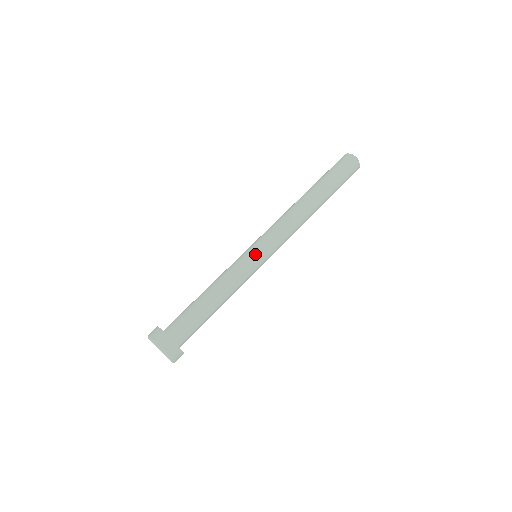
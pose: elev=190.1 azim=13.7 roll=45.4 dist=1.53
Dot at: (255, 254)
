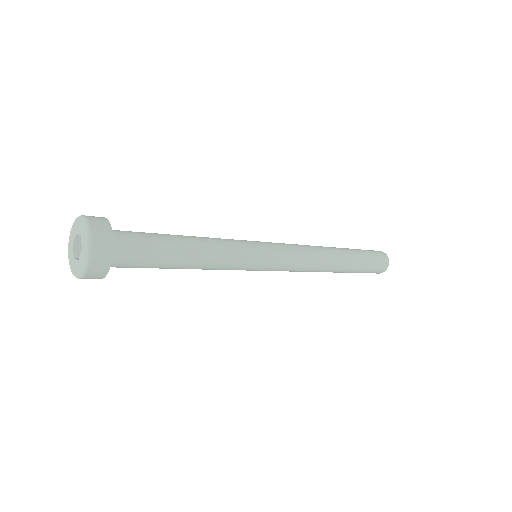
Dot at: (263, 255)
